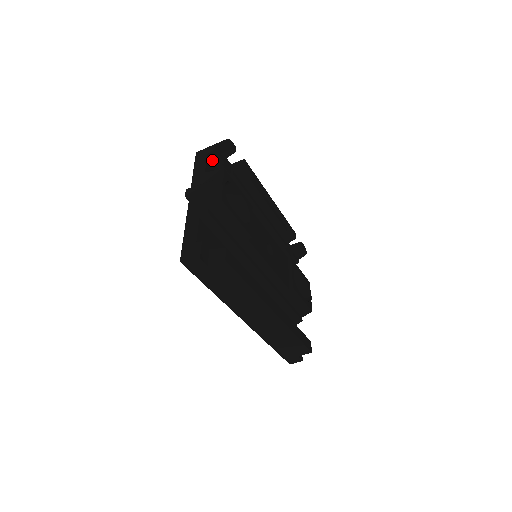
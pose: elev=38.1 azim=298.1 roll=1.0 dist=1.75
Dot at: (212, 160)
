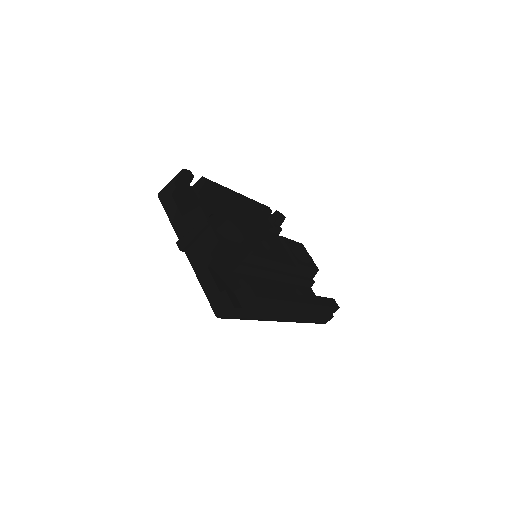
Dot at: (178, 197)
